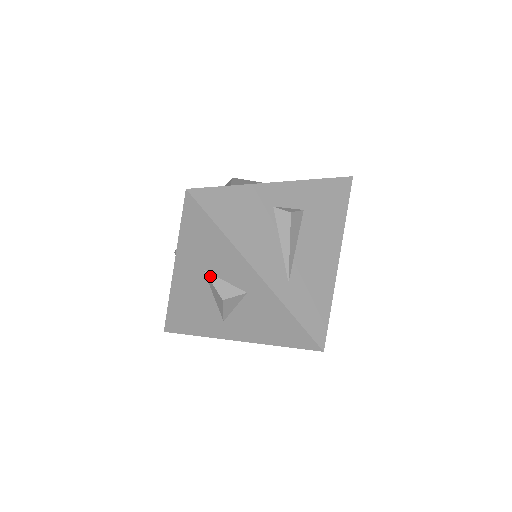
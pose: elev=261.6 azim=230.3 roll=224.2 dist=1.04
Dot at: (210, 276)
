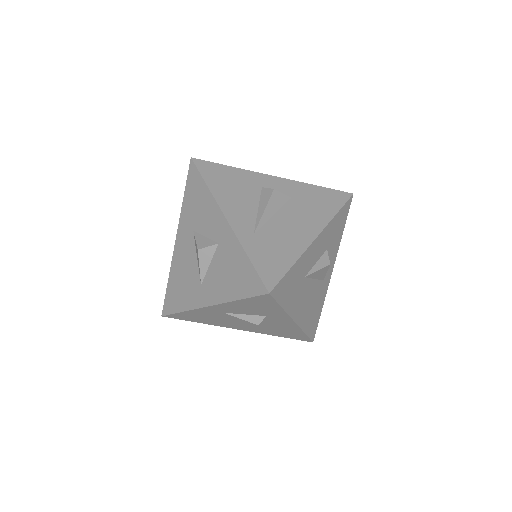
Dot at: (196, 234)
